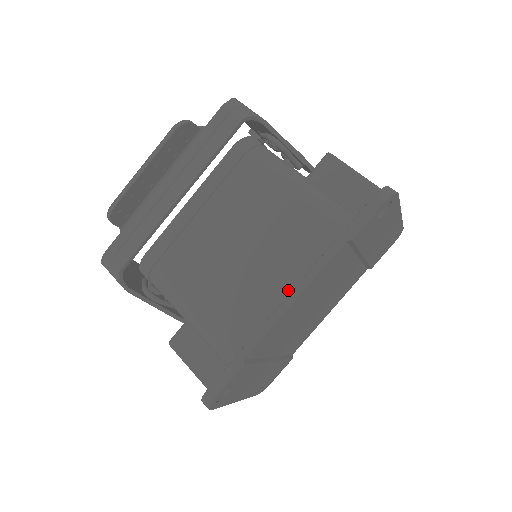
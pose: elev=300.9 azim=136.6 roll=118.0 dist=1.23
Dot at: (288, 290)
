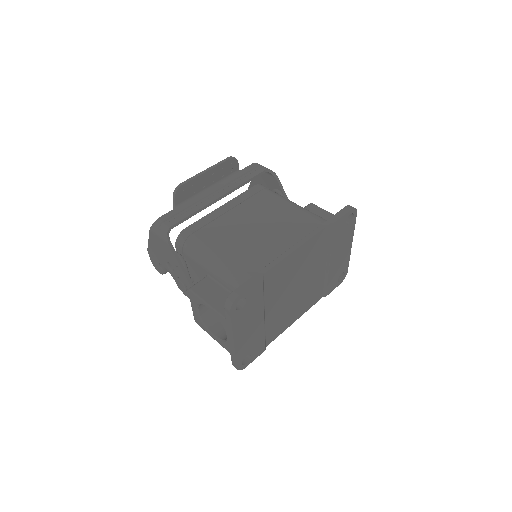
Dot at: occluded
